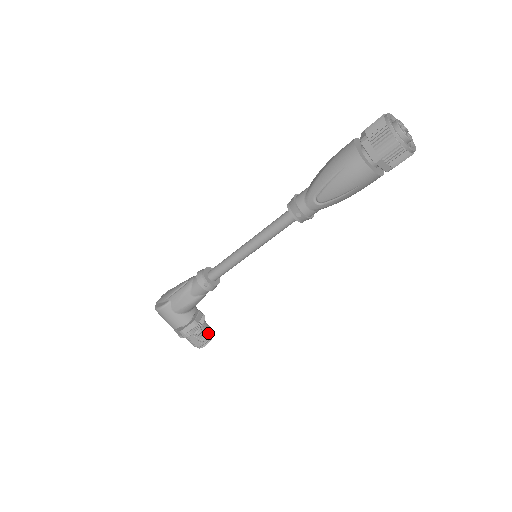
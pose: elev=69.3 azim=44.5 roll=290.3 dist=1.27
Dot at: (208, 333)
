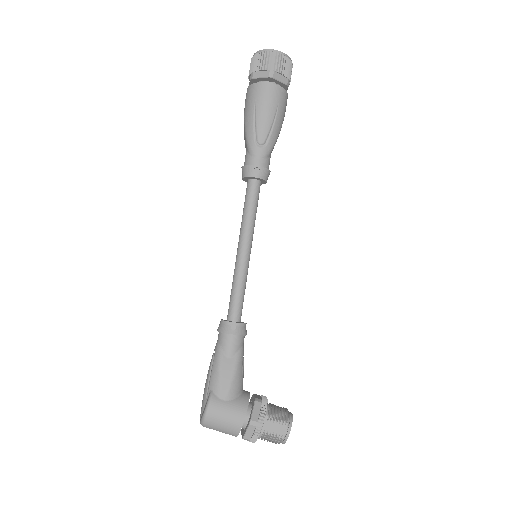
Dot at: (282, 410)
